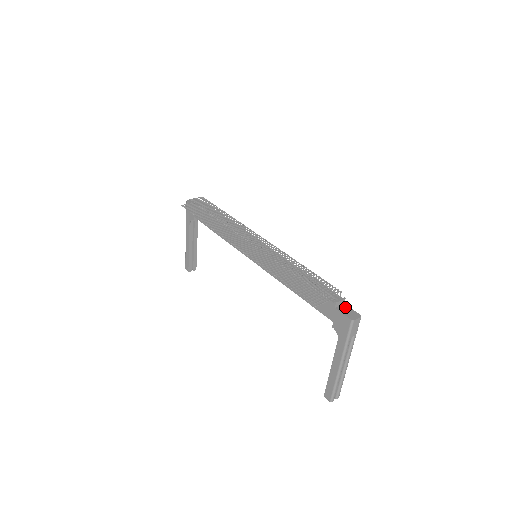
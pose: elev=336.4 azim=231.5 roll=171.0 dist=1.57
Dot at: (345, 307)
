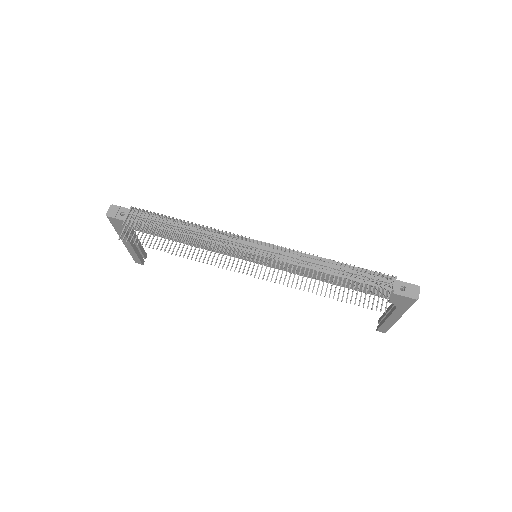
Dot at: (399, 285)
